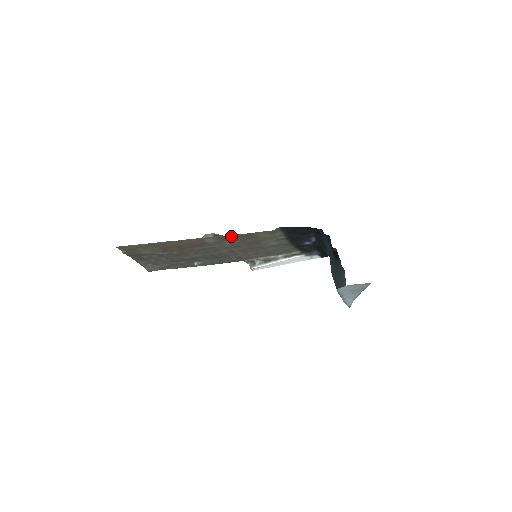
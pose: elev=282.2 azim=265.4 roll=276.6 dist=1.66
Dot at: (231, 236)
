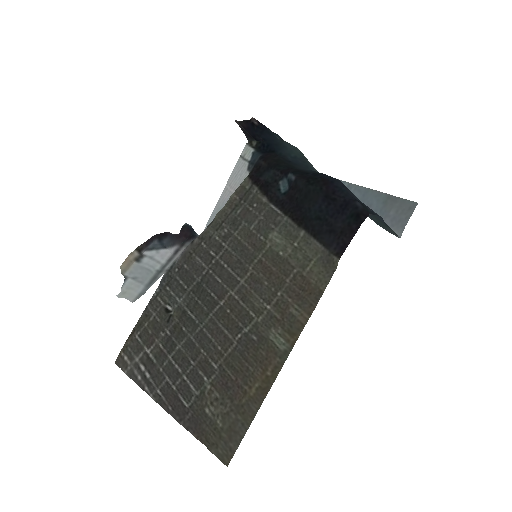
Dot at: (301, 317)
